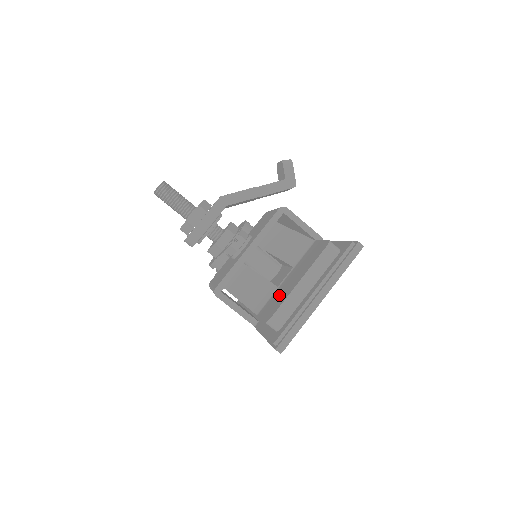
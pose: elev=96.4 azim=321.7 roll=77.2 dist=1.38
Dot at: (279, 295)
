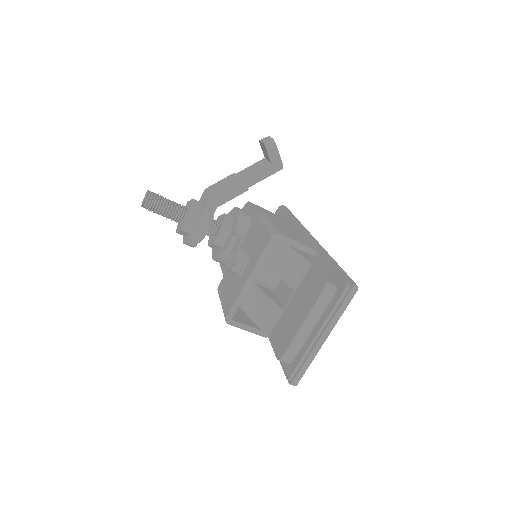
Dot at: (285, 327)
